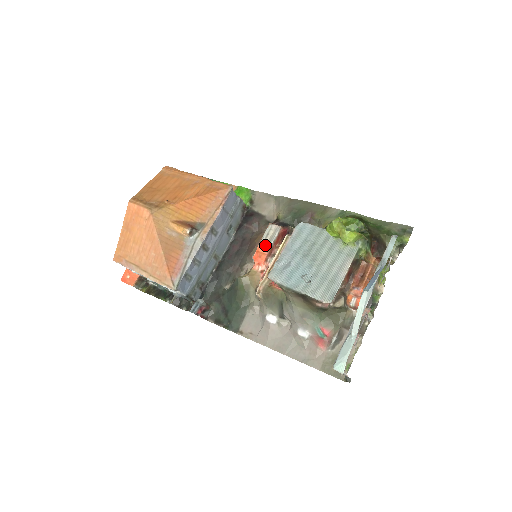
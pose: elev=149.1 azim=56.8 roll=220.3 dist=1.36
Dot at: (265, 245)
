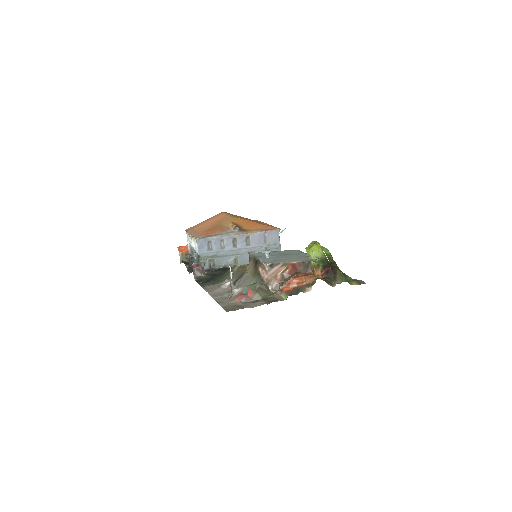
Dot at: occluded
